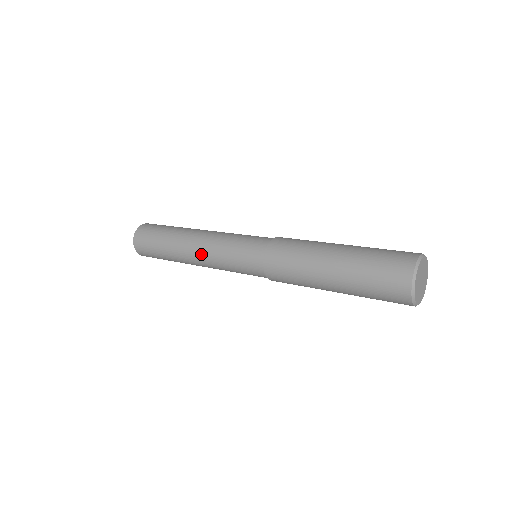
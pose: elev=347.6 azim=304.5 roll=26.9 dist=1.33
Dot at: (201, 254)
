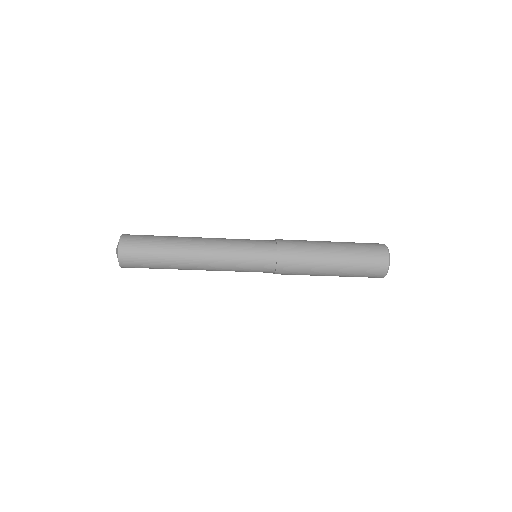
Dot at: (211, 238)
